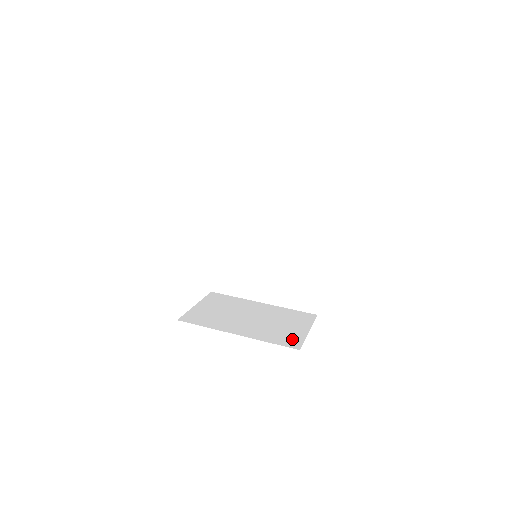
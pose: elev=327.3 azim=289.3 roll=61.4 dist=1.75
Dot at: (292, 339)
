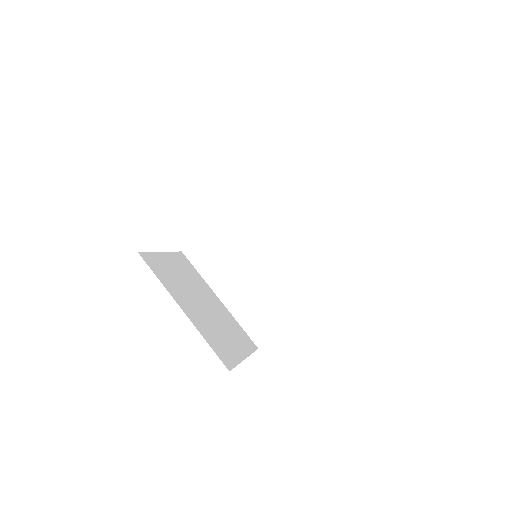
Dot at: (228, 355)
